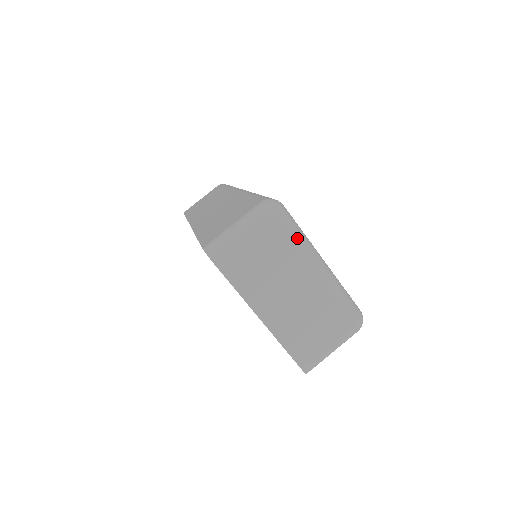
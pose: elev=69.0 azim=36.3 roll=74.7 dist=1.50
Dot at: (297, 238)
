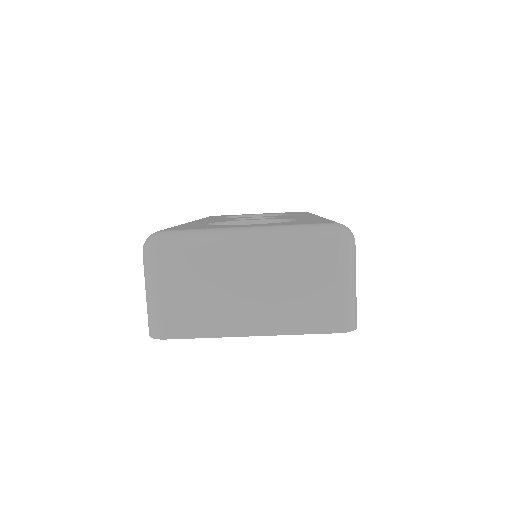
Dot at: (196, 244)
